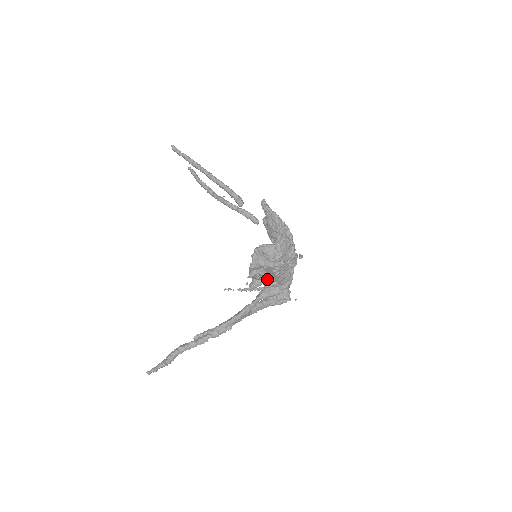
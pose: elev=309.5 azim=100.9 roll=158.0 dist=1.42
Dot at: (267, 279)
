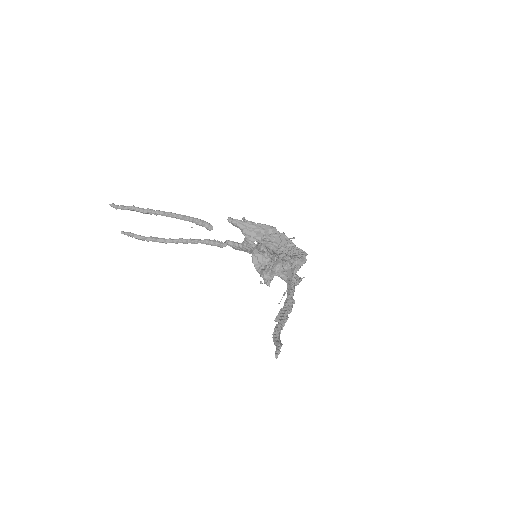
Dot at: (288, 256)
